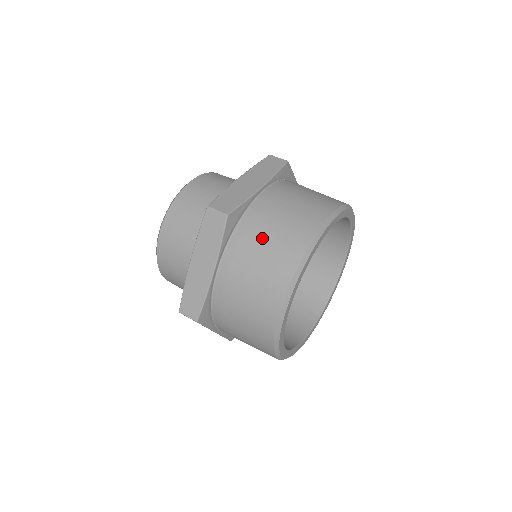
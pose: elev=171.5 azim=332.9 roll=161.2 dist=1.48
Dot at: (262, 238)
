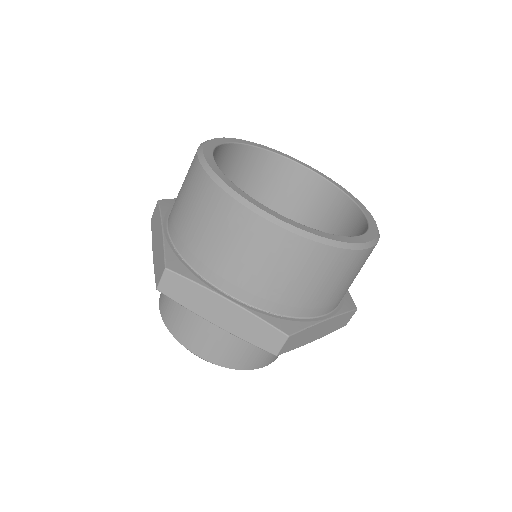
Dot at: occluded
